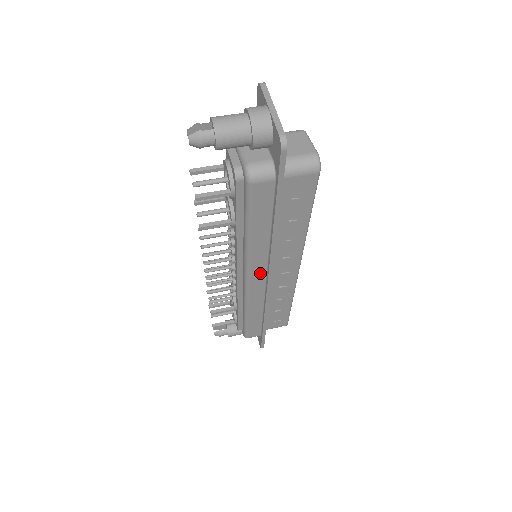
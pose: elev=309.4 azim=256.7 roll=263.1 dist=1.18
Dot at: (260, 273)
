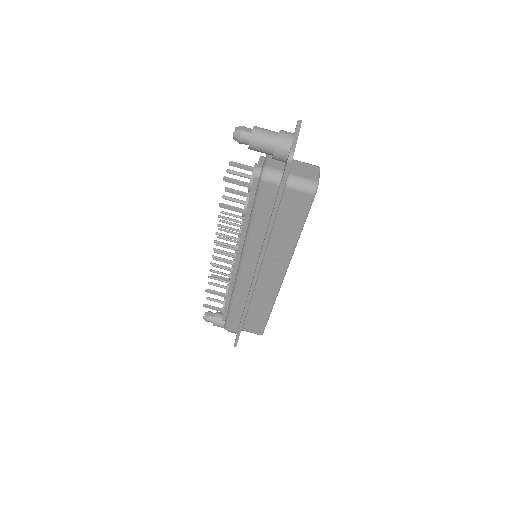
Dot at: (251, 266)
